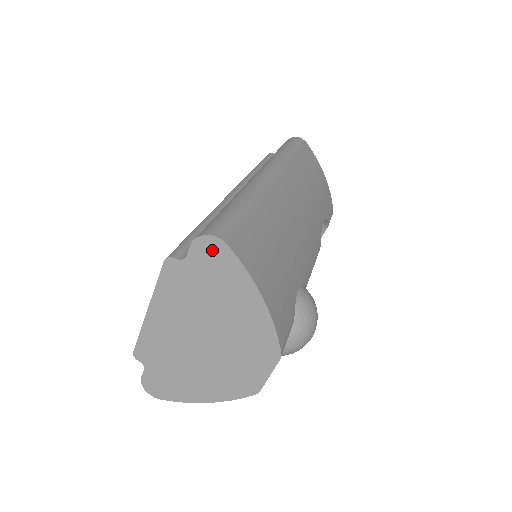
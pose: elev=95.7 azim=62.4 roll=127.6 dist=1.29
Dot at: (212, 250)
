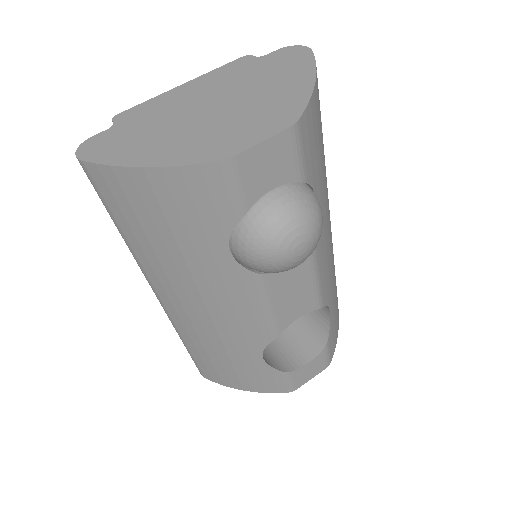
Dot at: (294, 52)
